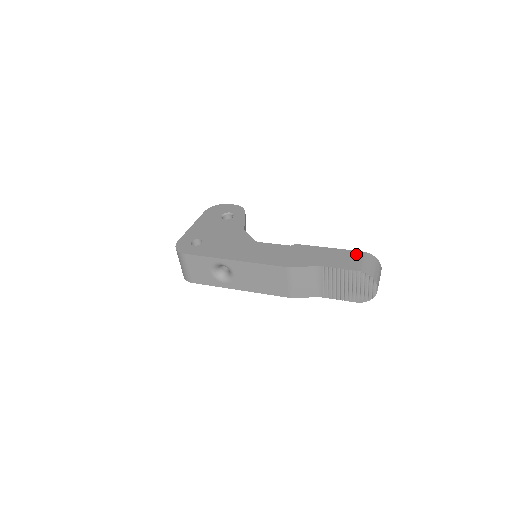
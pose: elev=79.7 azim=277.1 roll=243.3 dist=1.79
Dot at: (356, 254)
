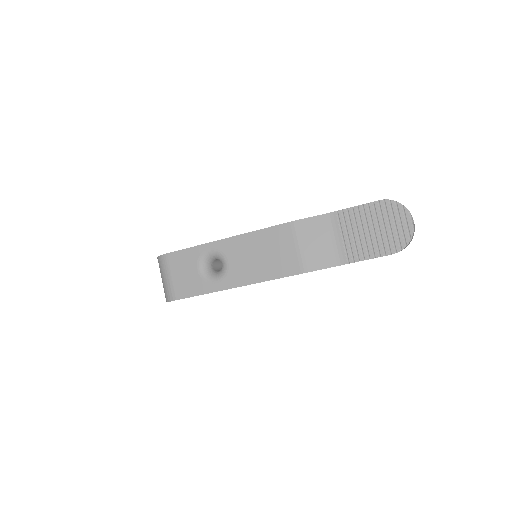
Dot at: occluded
